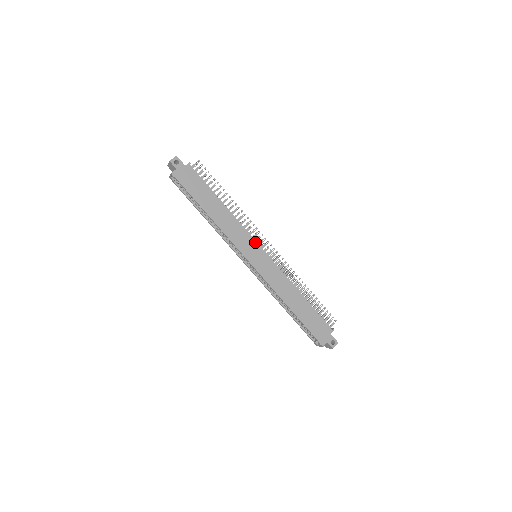
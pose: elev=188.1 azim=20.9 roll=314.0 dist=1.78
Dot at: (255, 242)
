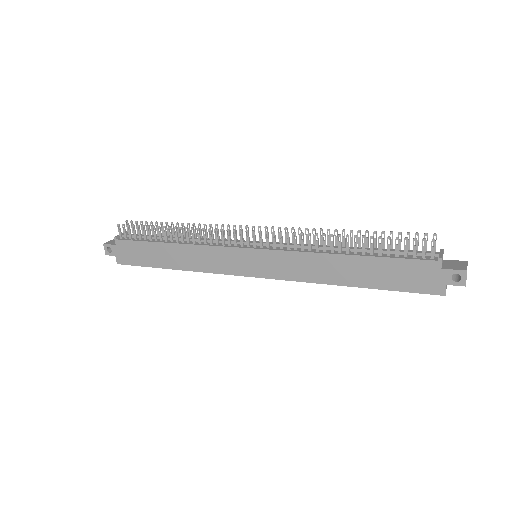
Dot at: (234, 249)
